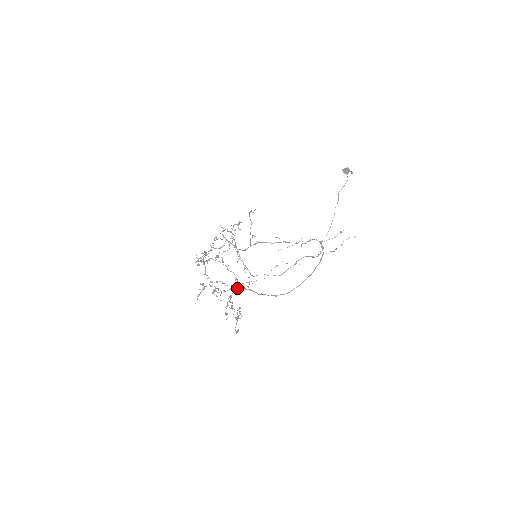
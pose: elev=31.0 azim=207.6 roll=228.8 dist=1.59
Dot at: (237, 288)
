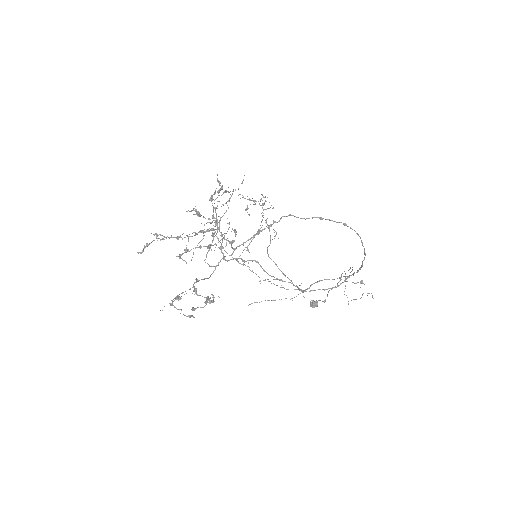
Dot at: (251, 237)
